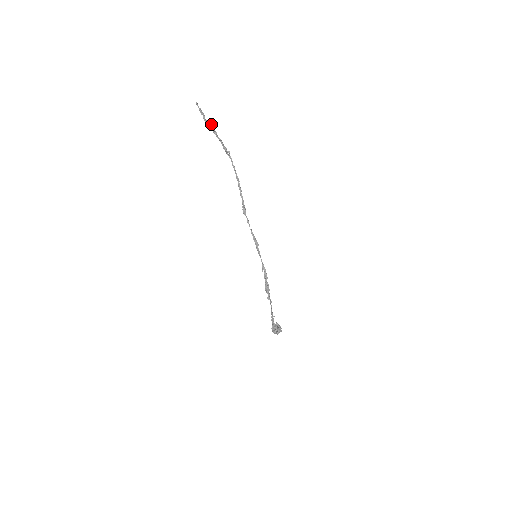
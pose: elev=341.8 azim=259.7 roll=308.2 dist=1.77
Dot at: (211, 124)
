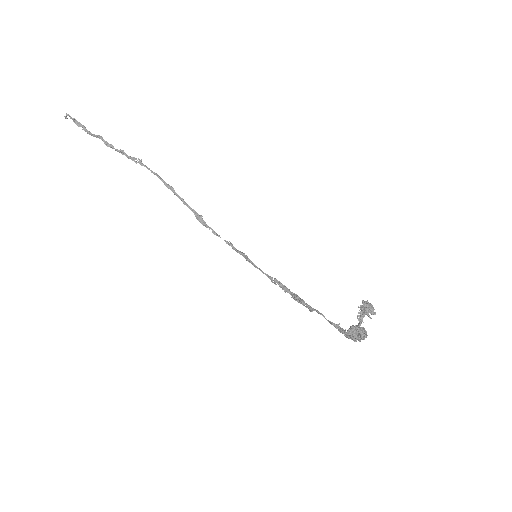
Dot at: (98, 135)
